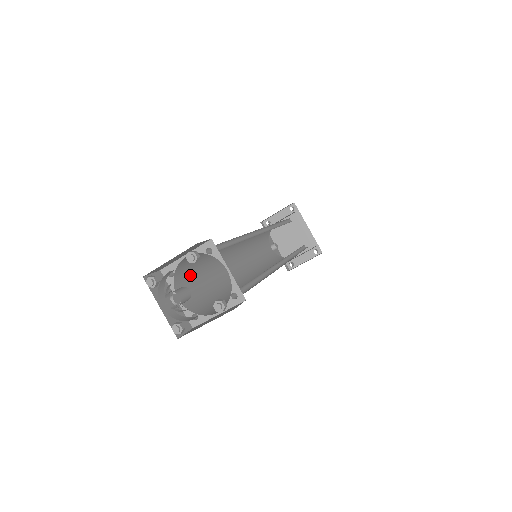
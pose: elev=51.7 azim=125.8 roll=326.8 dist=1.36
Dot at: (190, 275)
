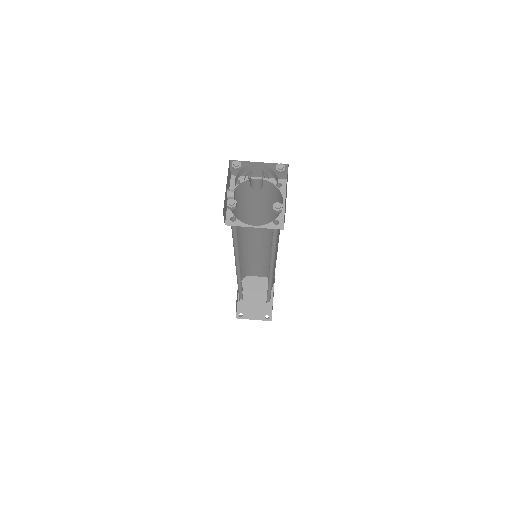
Dot at: occluded
